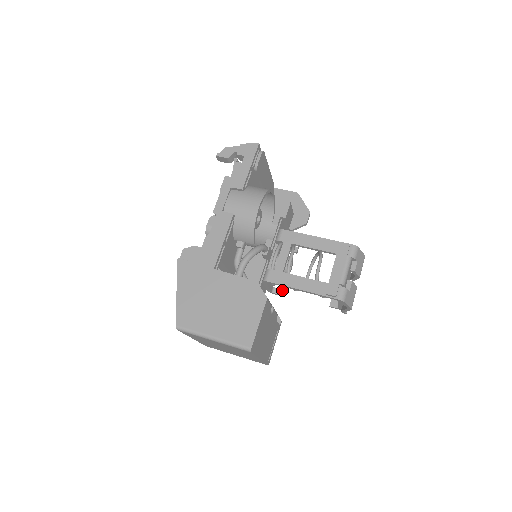
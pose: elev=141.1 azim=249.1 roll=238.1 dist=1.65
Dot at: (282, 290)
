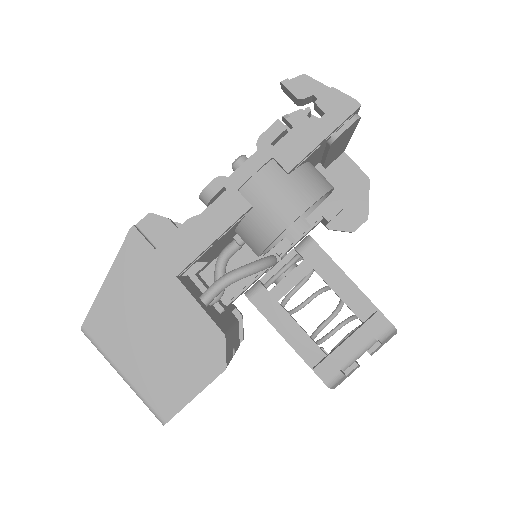
Dot at: occluded
